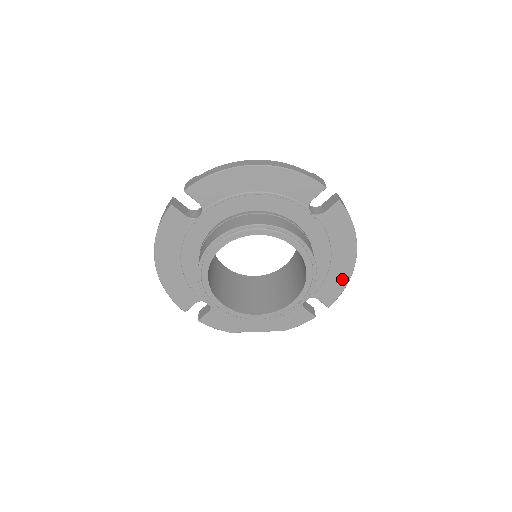
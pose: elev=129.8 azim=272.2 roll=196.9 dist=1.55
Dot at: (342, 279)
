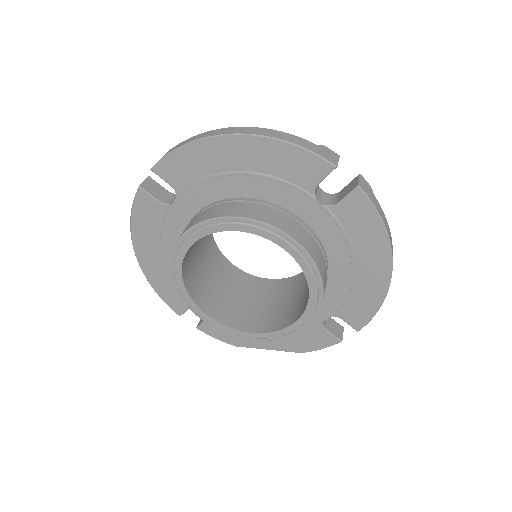
Dot at: (374, 296)
